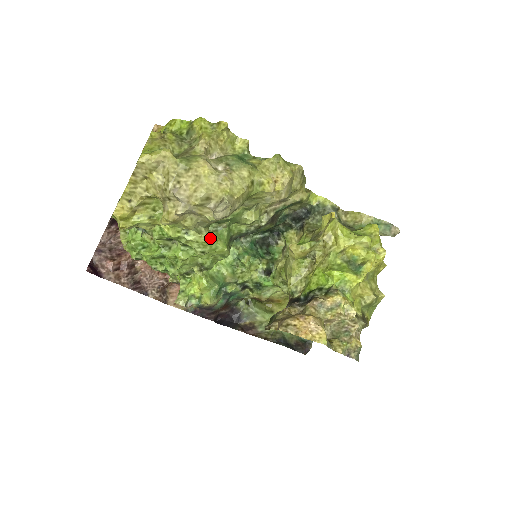
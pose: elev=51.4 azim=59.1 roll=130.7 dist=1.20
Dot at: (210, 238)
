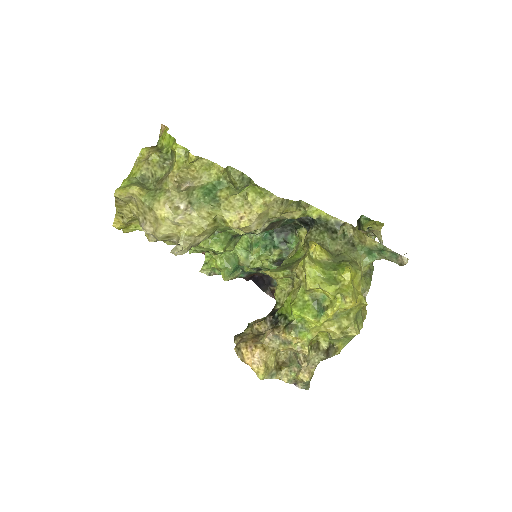
Dot at: (203, 244)
